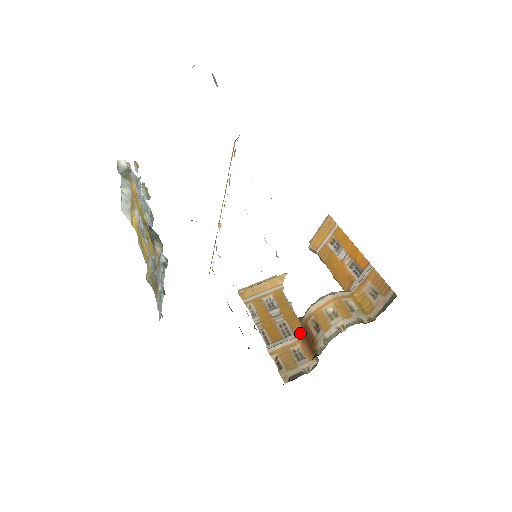
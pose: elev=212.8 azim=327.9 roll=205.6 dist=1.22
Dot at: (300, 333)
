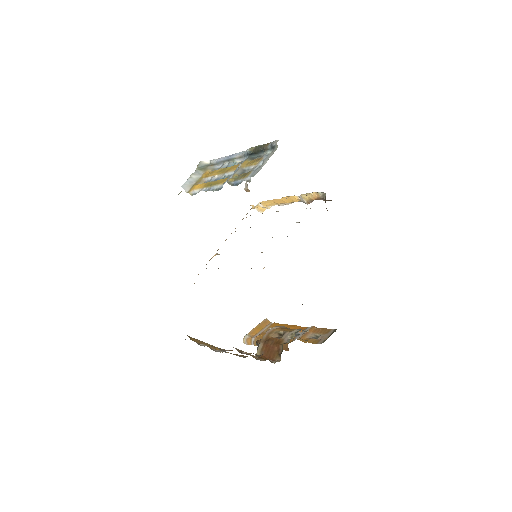
Dot at: occluded
